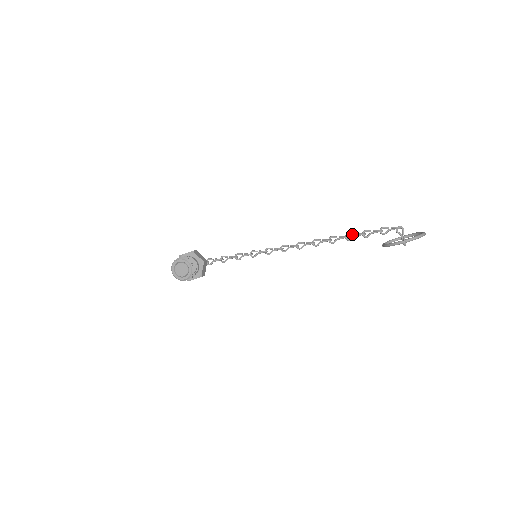
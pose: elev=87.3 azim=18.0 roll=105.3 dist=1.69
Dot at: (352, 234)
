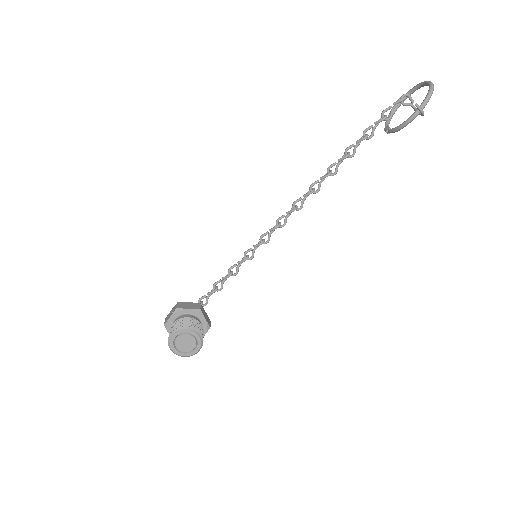
Dot at: (352, 146)
